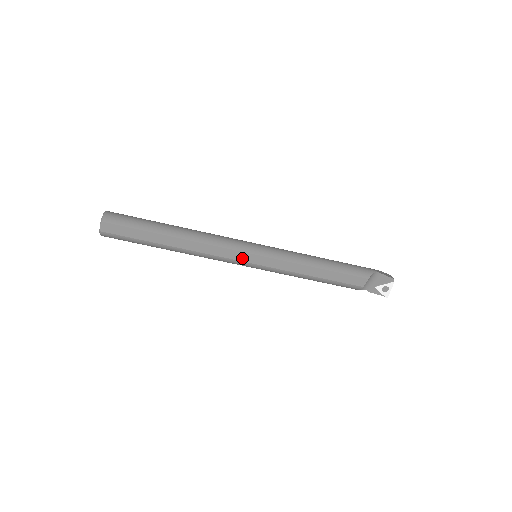
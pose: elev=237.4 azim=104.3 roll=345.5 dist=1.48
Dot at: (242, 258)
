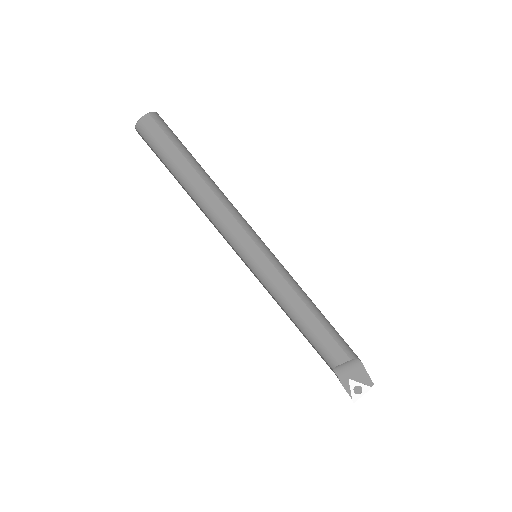
Dot at: (245, 242)
